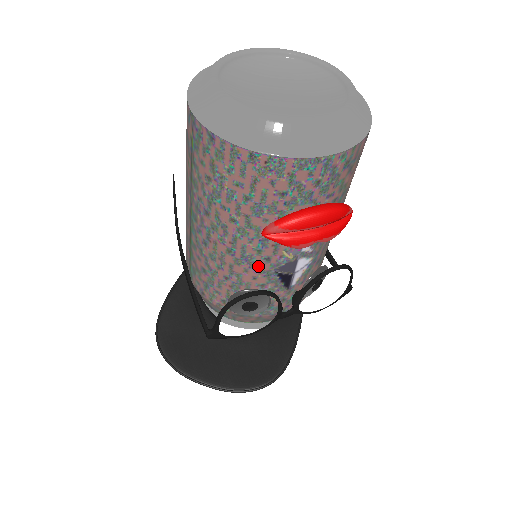
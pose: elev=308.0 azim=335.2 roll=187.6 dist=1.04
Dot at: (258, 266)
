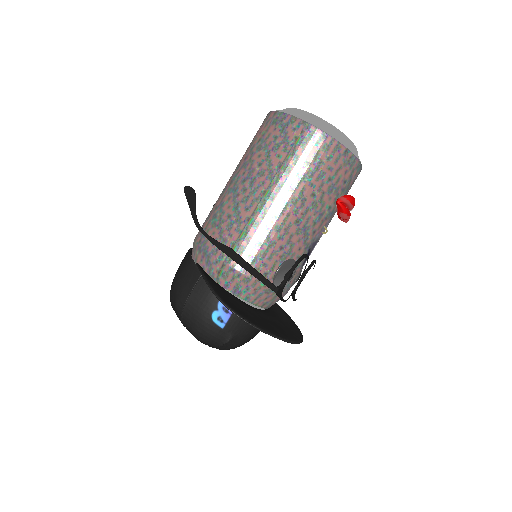
Dot at: (307, 237)
